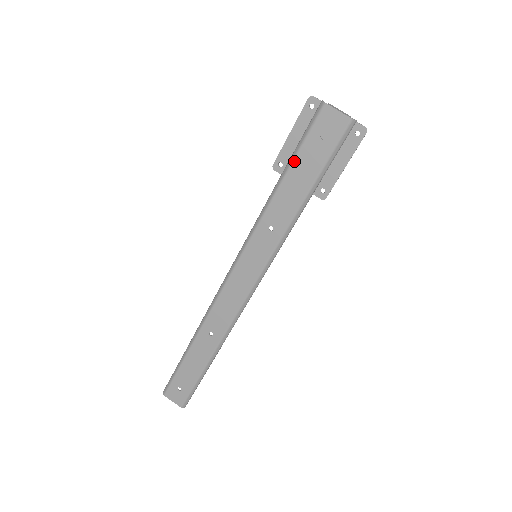
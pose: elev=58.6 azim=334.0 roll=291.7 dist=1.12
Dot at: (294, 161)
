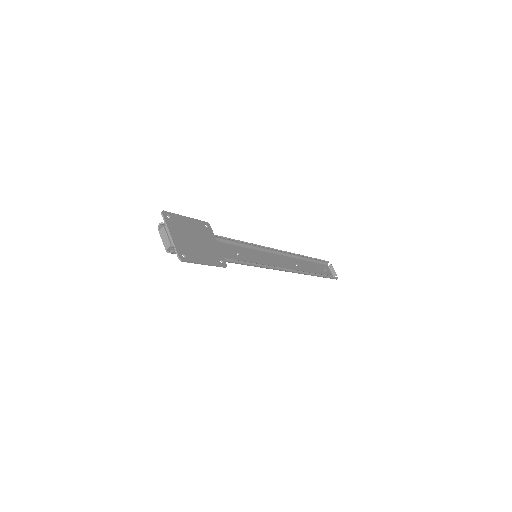
Dot at: occluded
